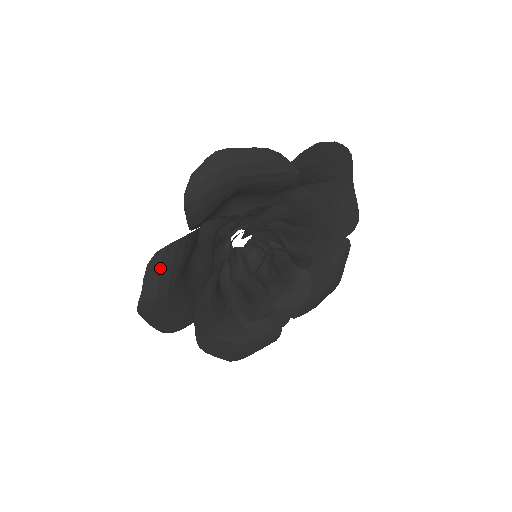
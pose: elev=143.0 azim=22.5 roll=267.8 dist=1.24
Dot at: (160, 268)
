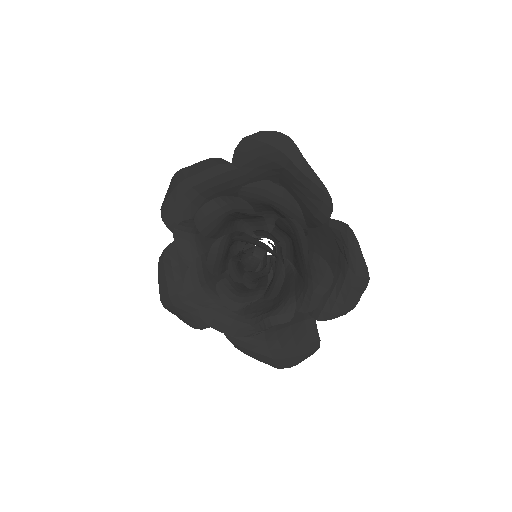
Dot at: (164, 270)
